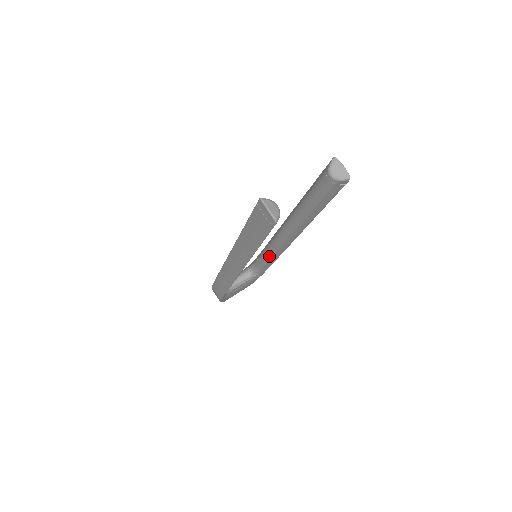
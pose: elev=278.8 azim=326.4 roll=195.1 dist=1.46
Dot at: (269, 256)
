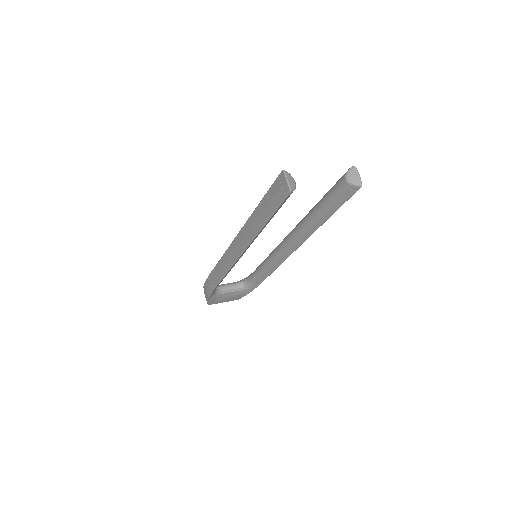
Dot at: (266, 266)
